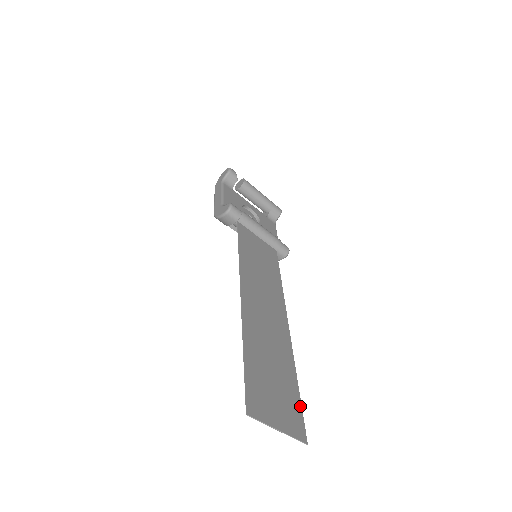
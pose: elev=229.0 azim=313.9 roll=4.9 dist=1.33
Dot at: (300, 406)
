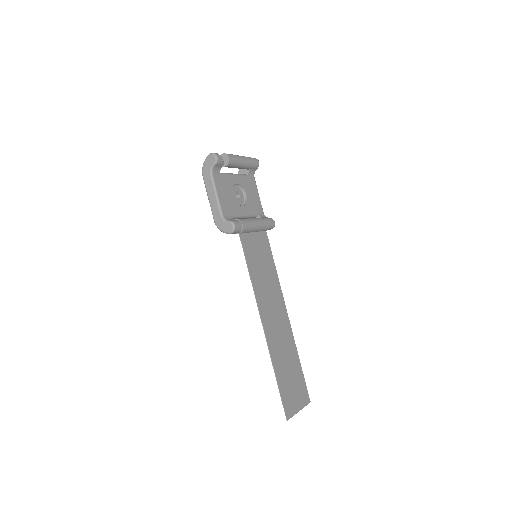
Dot at: (304, 380)
